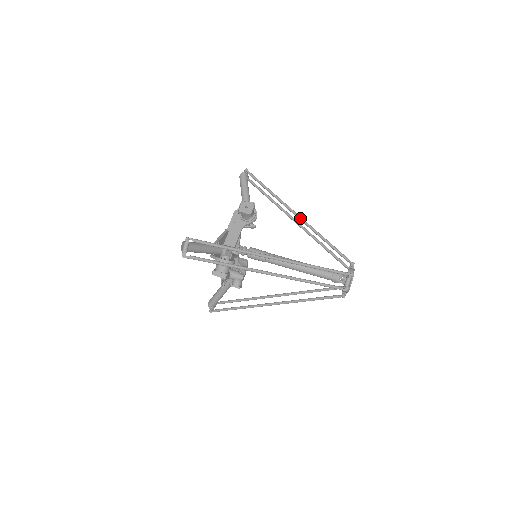
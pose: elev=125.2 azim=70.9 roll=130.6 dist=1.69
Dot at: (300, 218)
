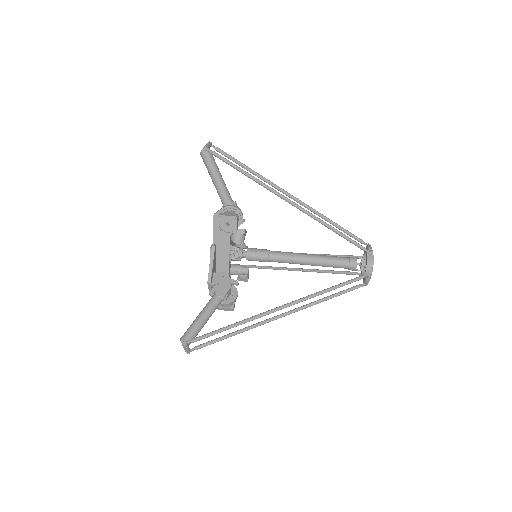
Dot at: (297, 208)
